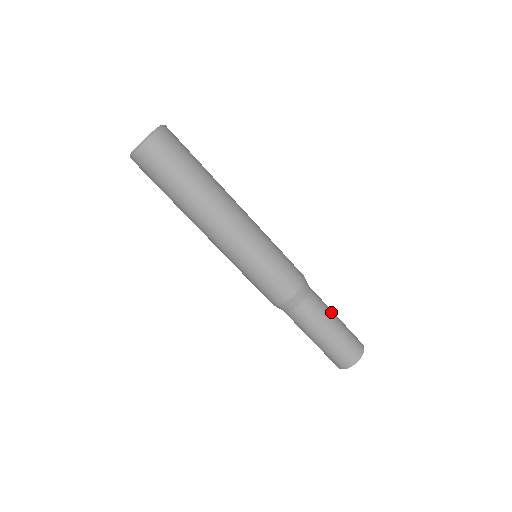
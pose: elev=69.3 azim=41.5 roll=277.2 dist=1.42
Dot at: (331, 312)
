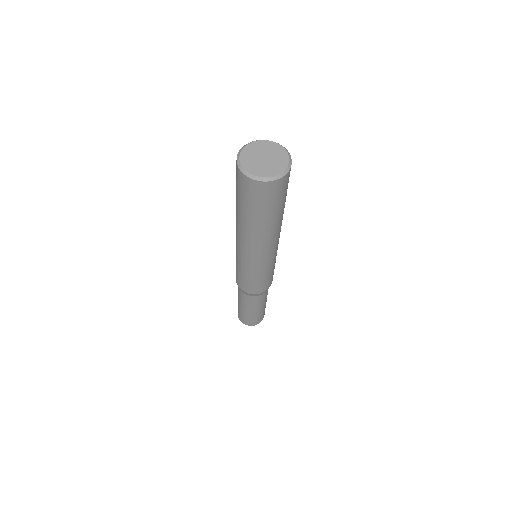
Dot at: (258, 308)
